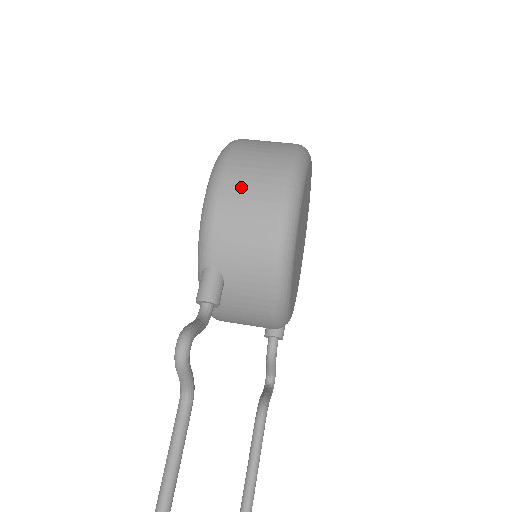
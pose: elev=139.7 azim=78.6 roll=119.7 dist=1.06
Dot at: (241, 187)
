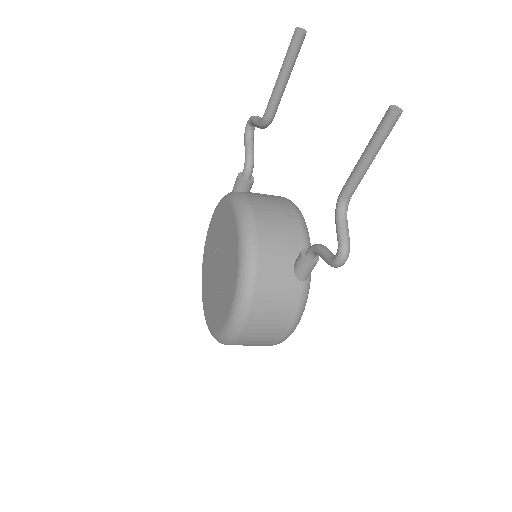
Dot at: occluded
